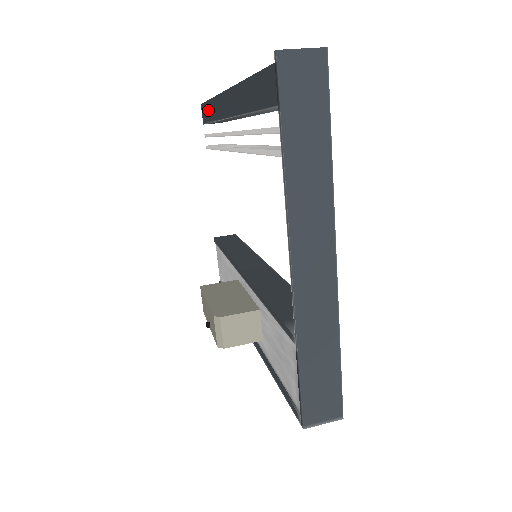
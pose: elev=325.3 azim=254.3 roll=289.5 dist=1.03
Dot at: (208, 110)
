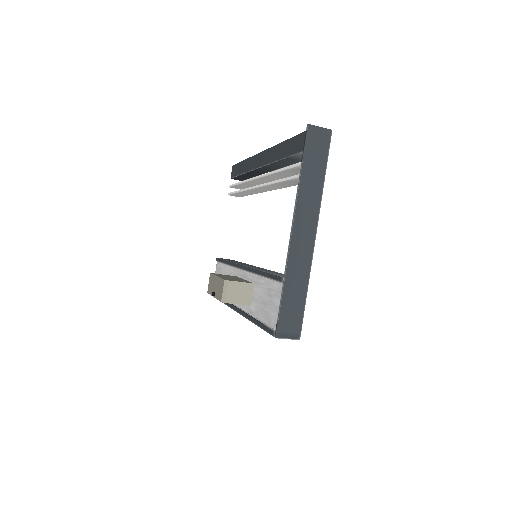
Dot at: (240, 167)
